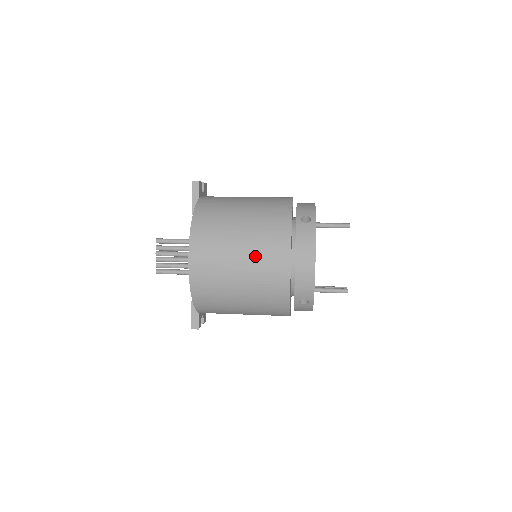
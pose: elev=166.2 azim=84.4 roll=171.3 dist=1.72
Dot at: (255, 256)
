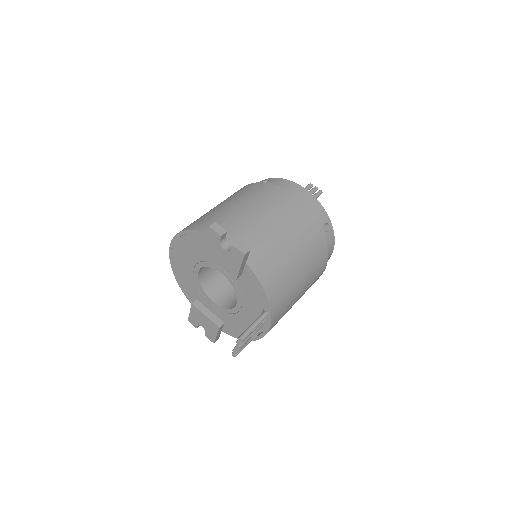
Dot at: occluded
